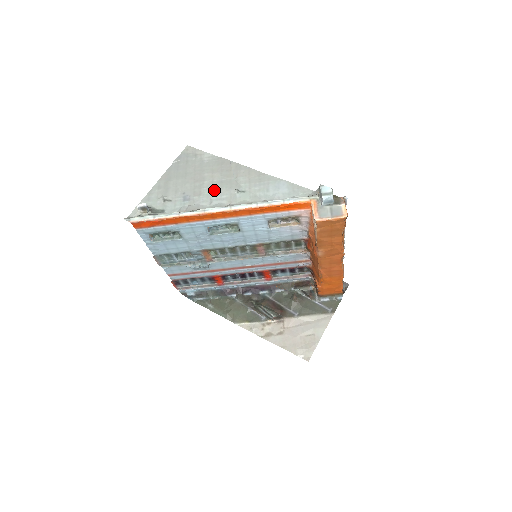
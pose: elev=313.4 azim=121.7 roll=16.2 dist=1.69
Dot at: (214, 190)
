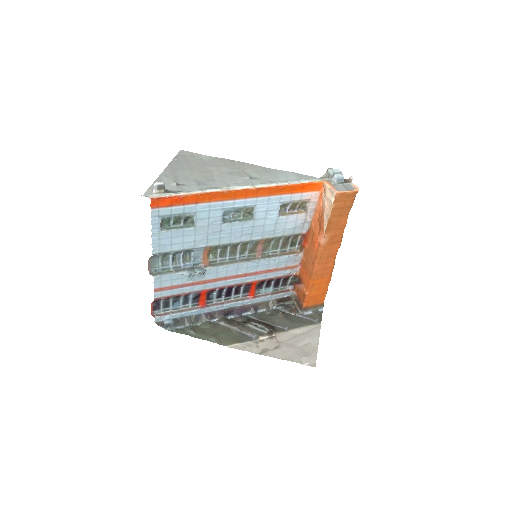
Dot at: (226, 178)
